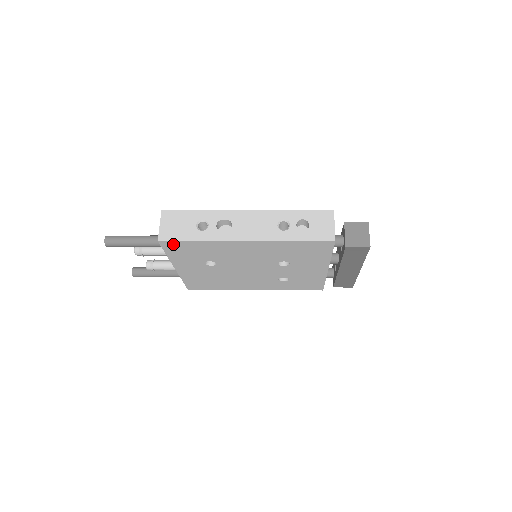
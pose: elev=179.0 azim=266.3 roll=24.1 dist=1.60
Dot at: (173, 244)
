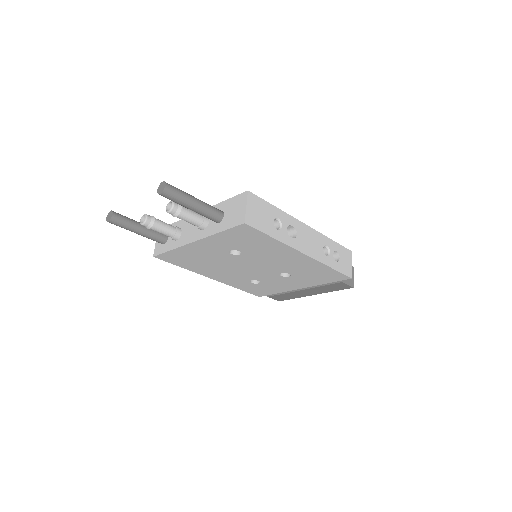
Dot at: (249, 230)
